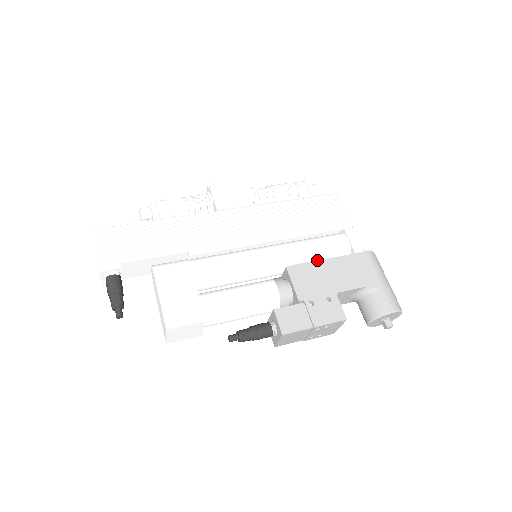
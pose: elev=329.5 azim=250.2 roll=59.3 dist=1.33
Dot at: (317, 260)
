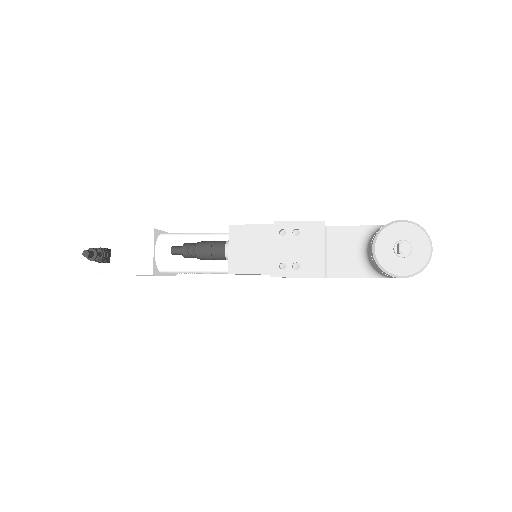
Dot at: occluded
